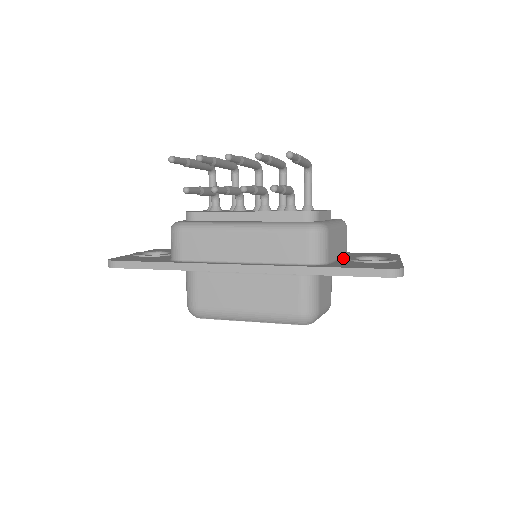
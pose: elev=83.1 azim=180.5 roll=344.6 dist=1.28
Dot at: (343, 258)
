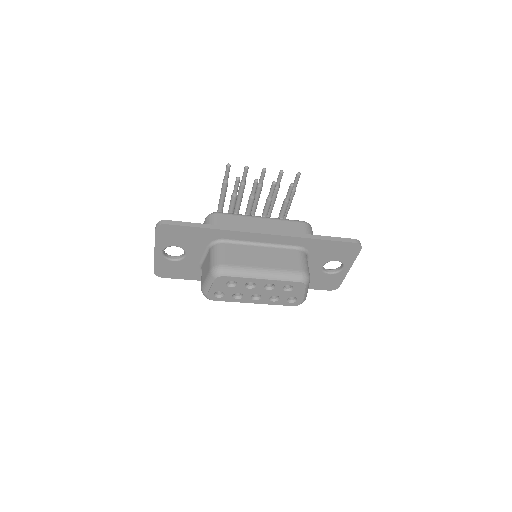
Dot at: occluded
